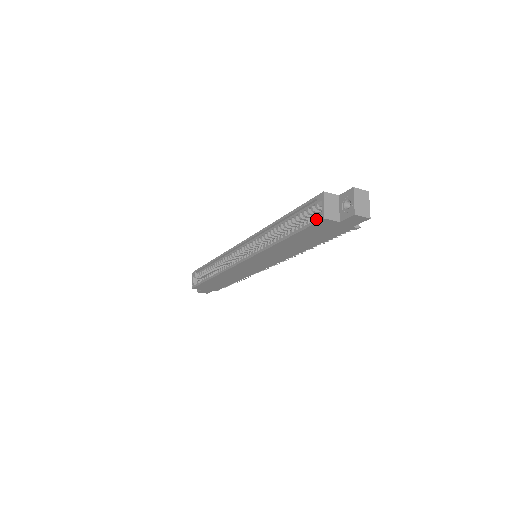
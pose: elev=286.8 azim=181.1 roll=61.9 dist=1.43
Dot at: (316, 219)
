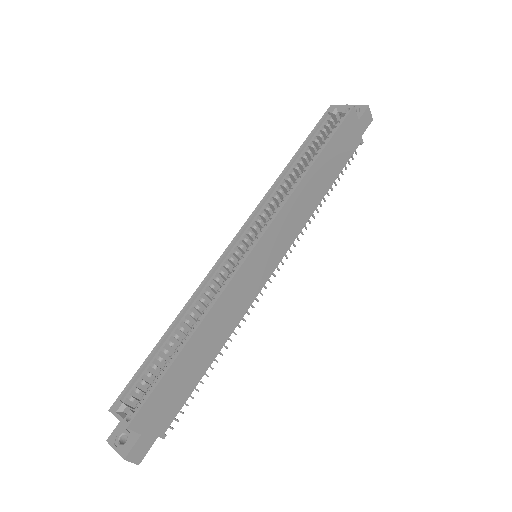
Dot at: (341, 119)
